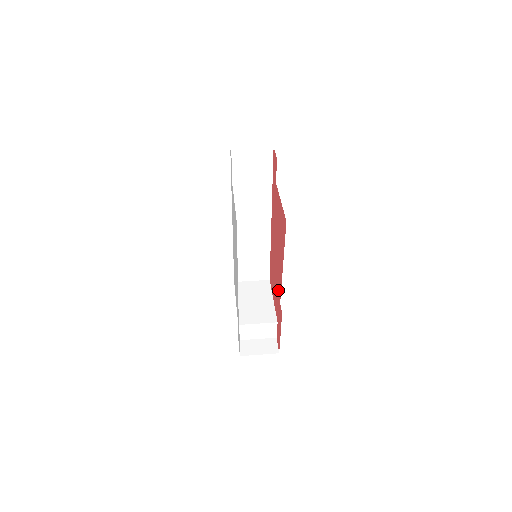
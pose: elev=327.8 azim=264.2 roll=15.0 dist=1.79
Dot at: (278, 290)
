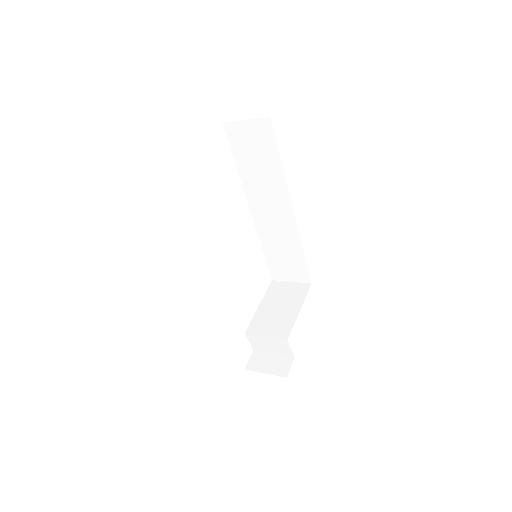
Dot at: occluded
